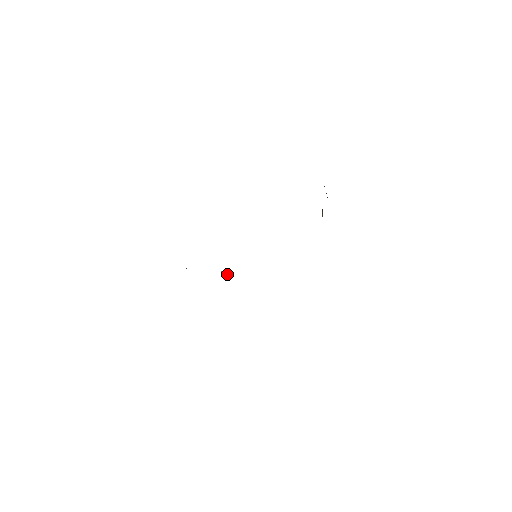
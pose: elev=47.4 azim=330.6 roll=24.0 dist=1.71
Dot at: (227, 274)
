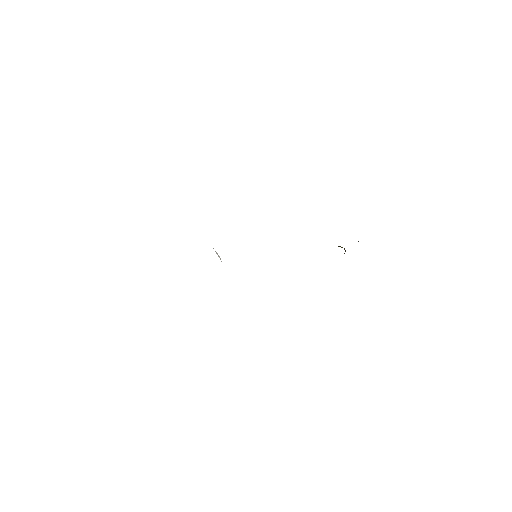
Dot at: (219, 256)
